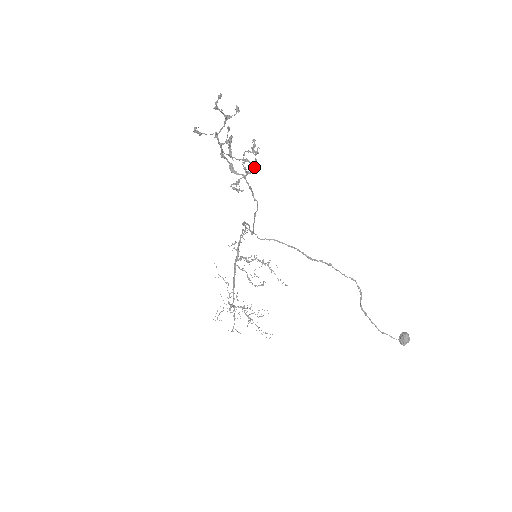
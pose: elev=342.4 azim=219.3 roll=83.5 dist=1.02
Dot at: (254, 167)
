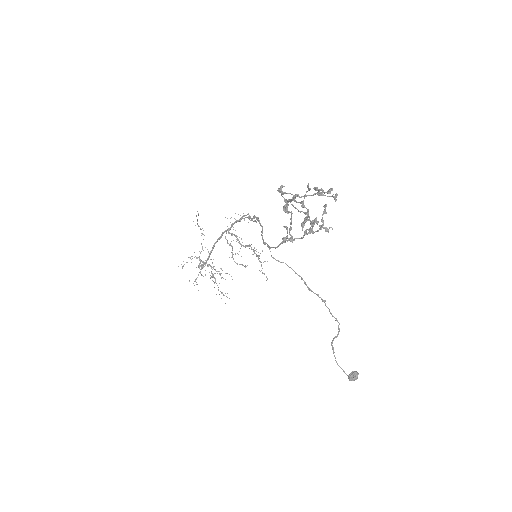
Dot at: occluded
